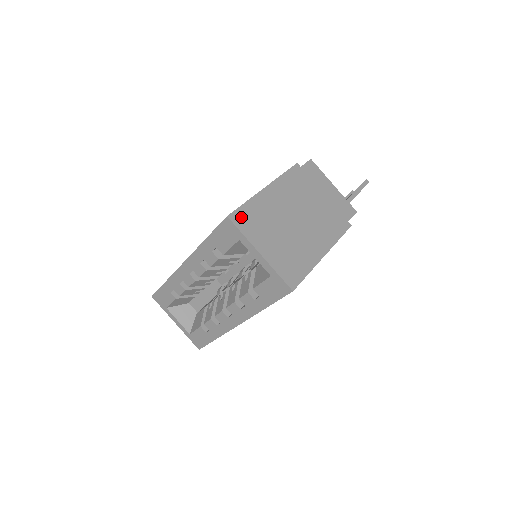
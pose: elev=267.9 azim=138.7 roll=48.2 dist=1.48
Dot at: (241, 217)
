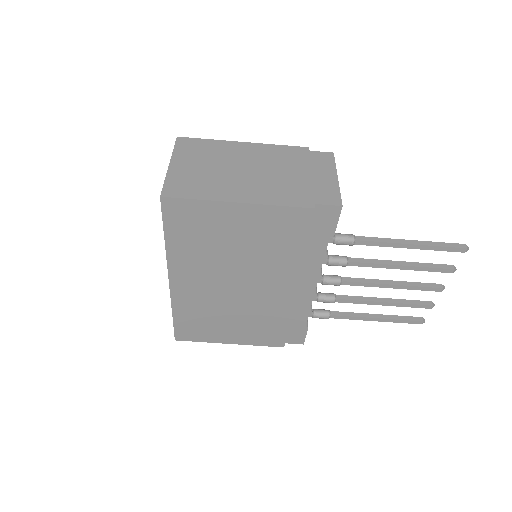
Dot at: (189, 142)
